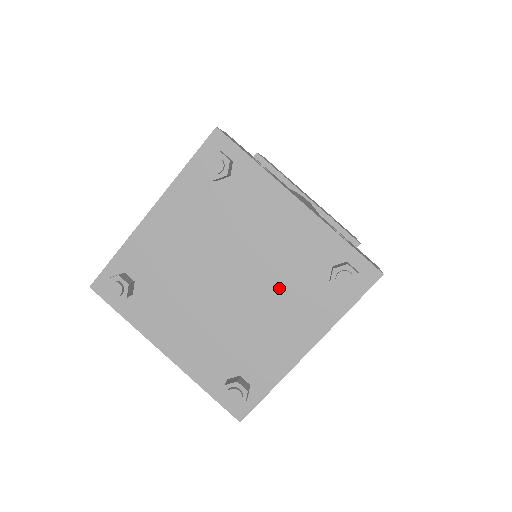
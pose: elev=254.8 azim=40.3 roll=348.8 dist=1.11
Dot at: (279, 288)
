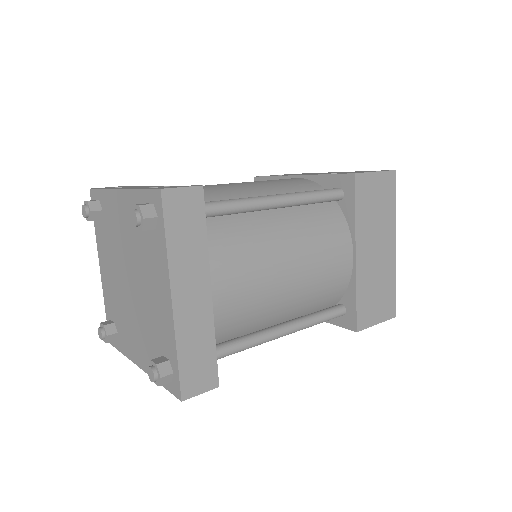
Dot at: (142, 262)
